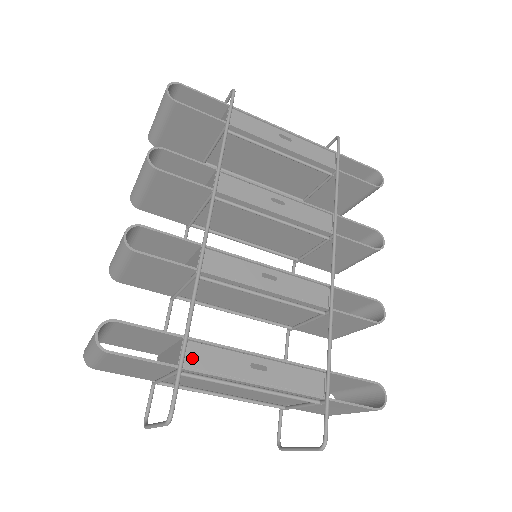
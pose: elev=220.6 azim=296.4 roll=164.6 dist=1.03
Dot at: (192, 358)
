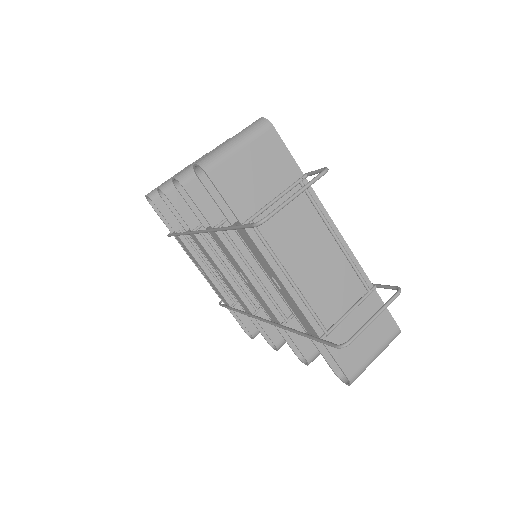
Dot at: occluded
